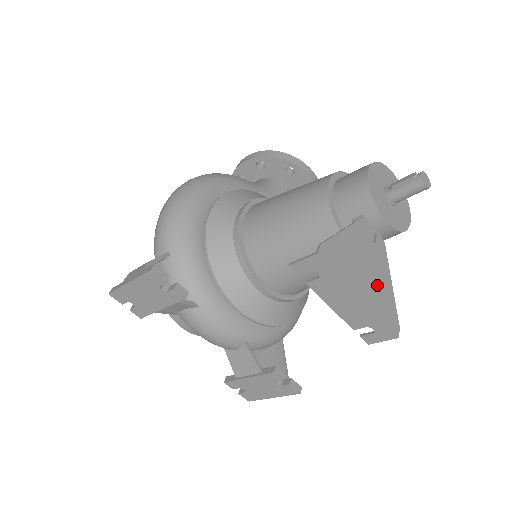
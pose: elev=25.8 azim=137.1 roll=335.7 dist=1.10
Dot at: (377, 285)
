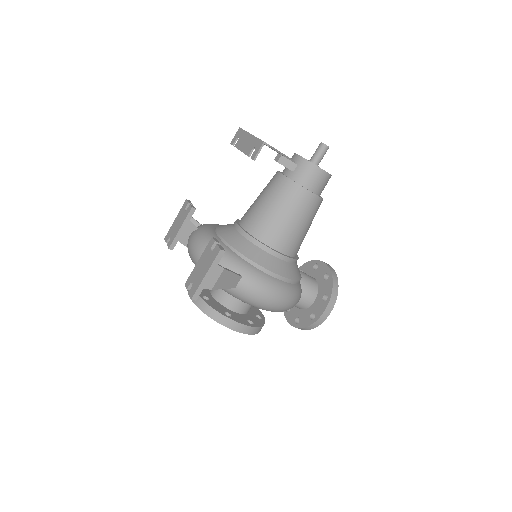
Dot at: occluded
